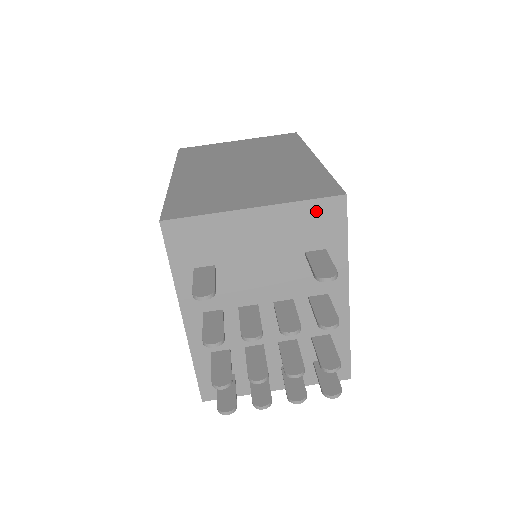
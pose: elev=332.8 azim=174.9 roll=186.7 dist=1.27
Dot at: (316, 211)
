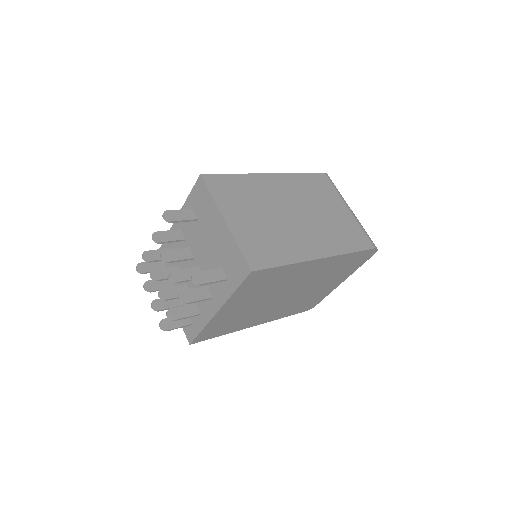
Dot at: (238, 259)
